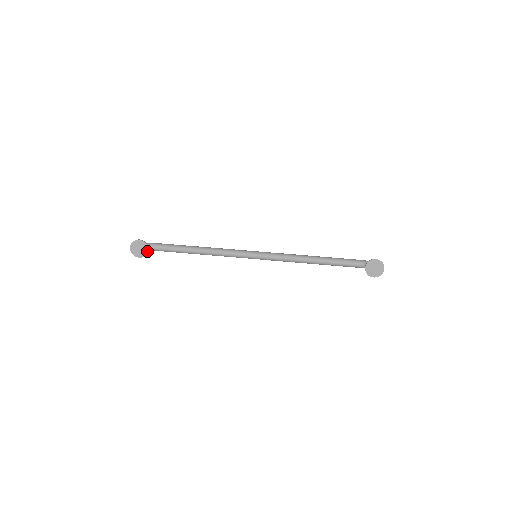
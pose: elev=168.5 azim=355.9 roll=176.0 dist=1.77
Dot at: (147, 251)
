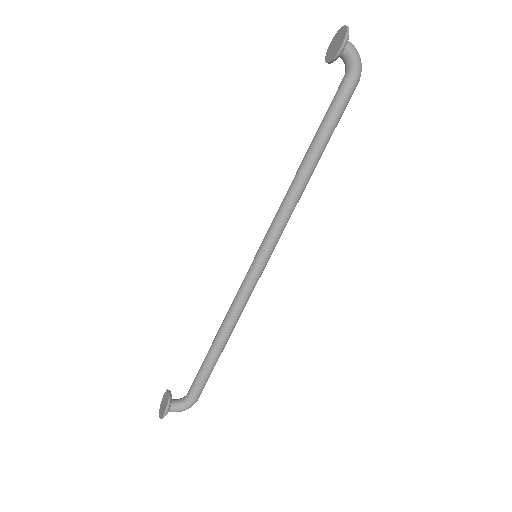
Dot at: (169, 396)
